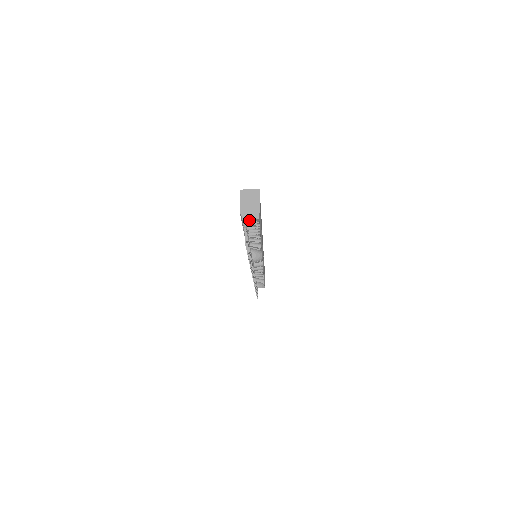
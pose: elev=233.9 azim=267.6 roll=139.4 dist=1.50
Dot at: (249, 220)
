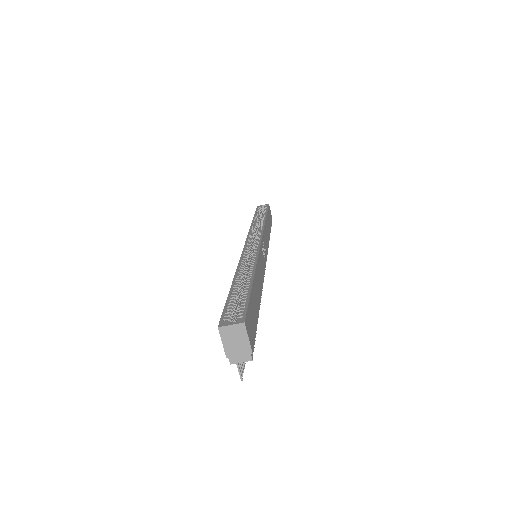
Dot at: (240, 360)
